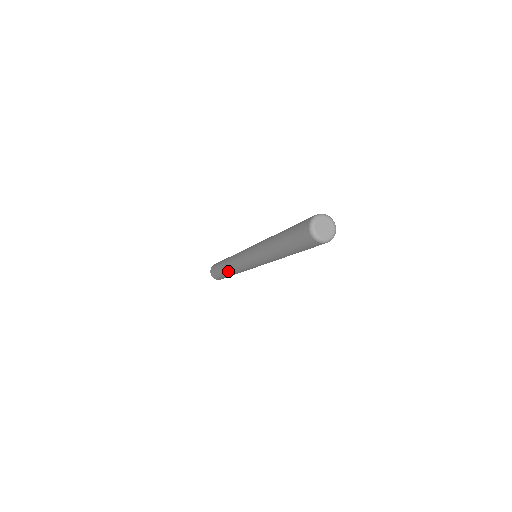
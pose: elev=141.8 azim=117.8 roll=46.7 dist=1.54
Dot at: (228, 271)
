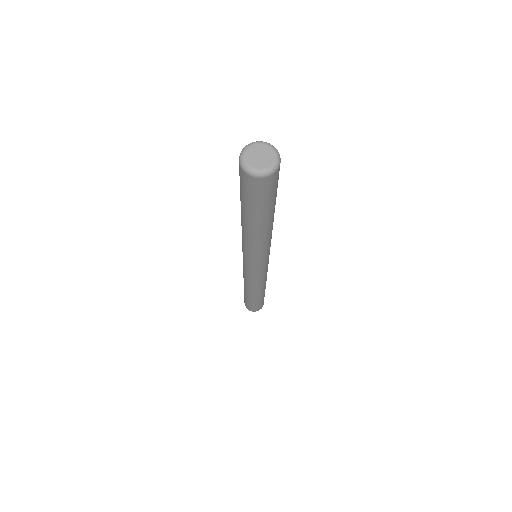
Dot at: (245, 288)
